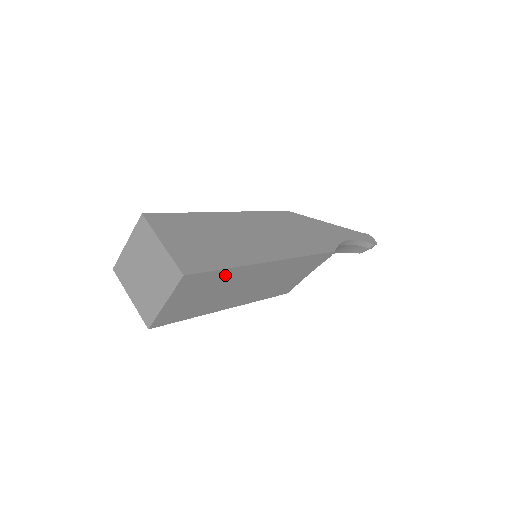
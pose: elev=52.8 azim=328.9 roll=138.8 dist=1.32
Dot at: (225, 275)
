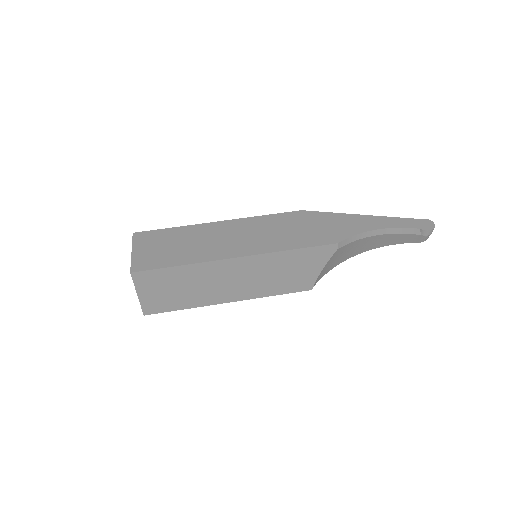
Dot at: (181, 272)
